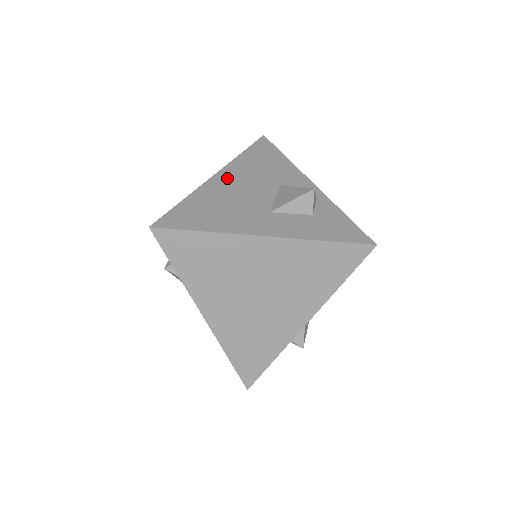
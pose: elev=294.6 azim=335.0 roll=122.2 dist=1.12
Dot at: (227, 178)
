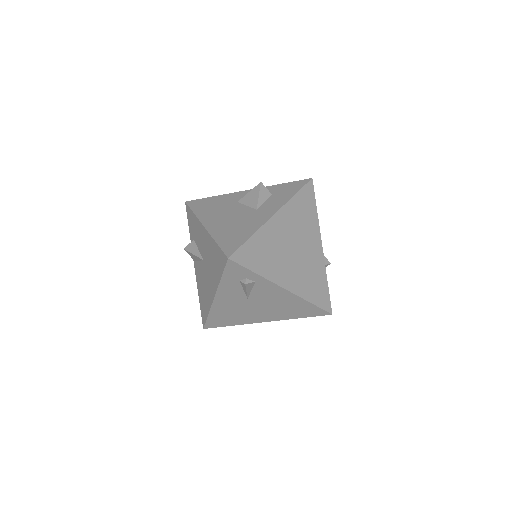
Dot at: (212, 221)
